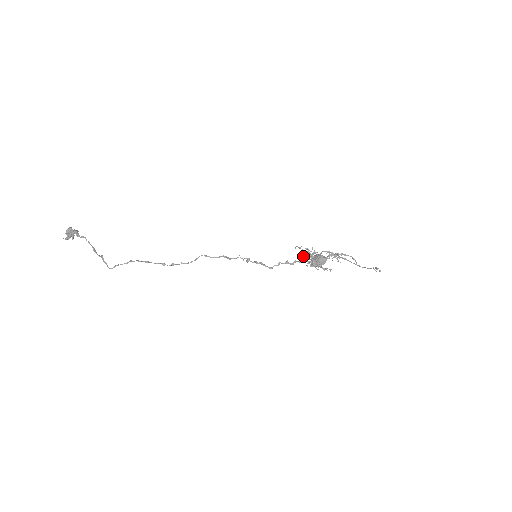
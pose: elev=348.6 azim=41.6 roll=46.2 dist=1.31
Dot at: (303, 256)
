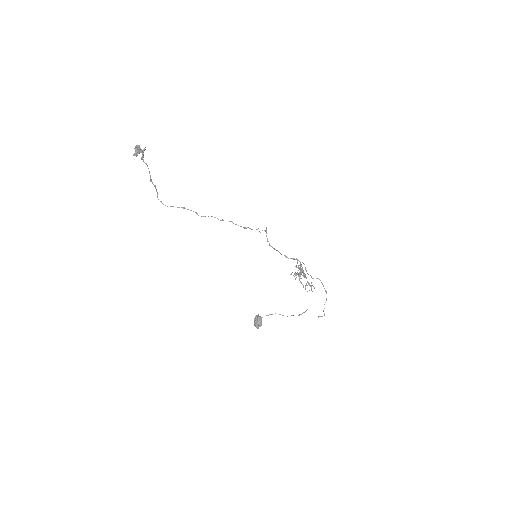
Dot at: (296, 266)
